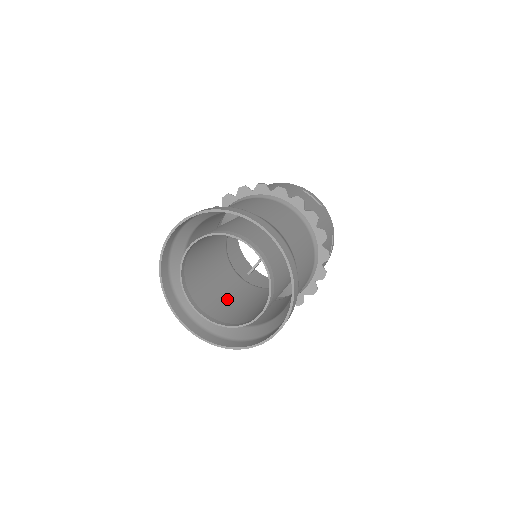
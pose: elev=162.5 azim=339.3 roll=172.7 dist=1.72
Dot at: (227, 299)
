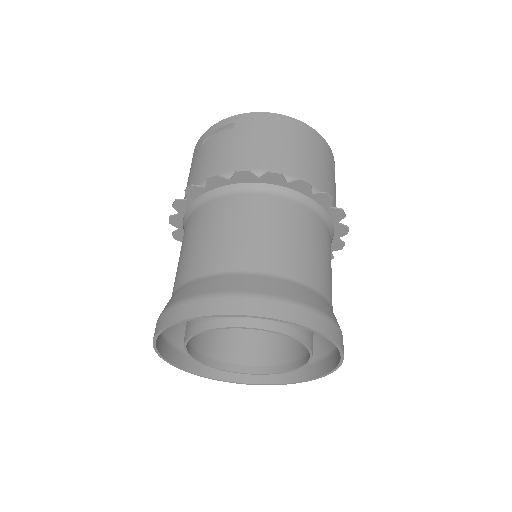
Dot at: occluded
